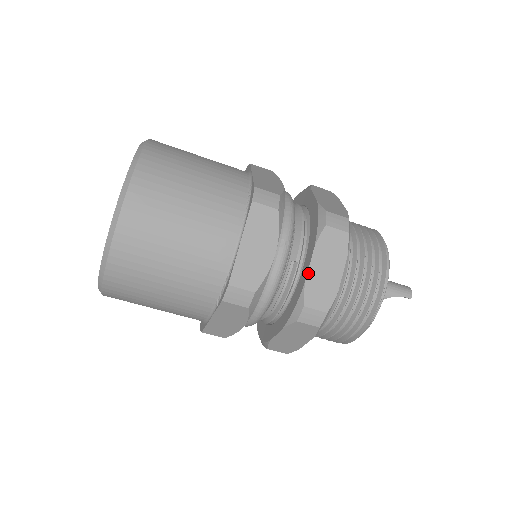
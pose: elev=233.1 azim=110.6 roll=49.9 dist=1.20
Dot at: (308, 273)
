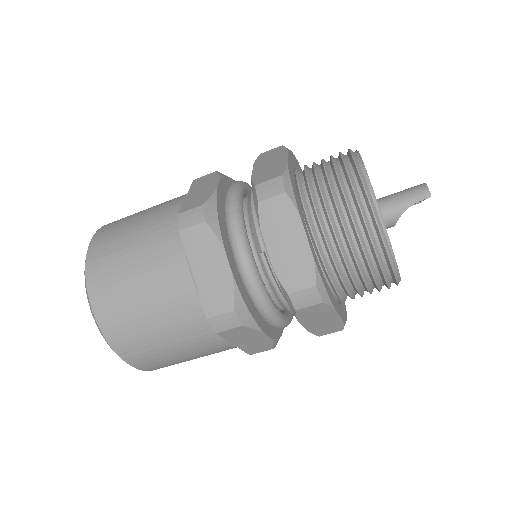
Dot at: (271, 260)
